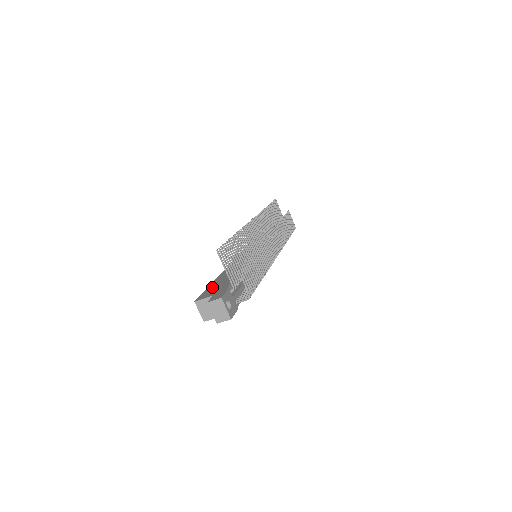
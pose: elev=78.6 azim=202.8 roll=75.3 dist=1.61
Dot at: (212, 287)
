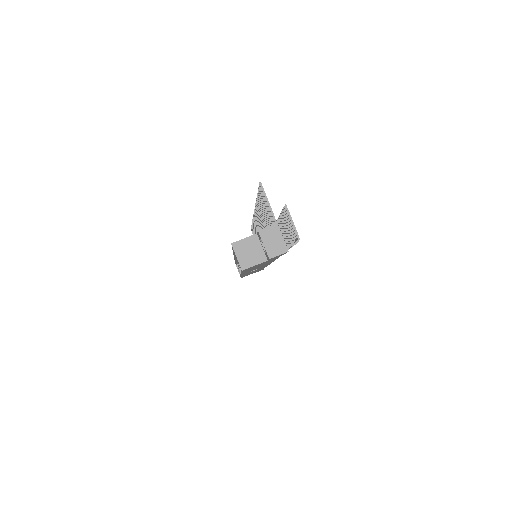
Dot at: occluded
